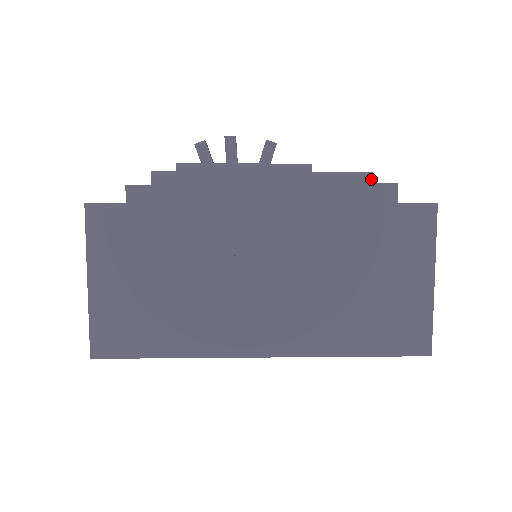
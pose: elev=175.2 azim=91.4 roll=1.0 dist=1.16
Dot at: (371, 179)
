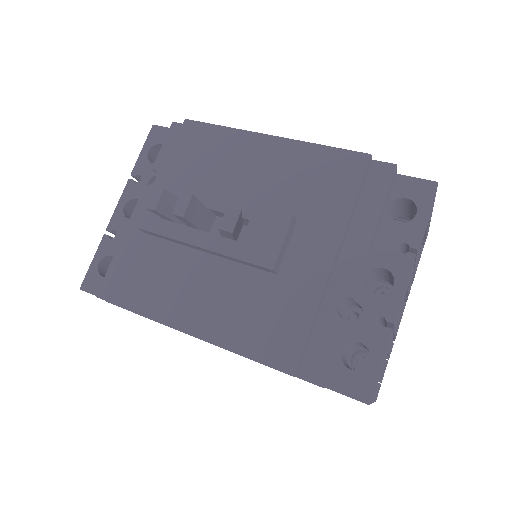
Dot at: (294, 376)
